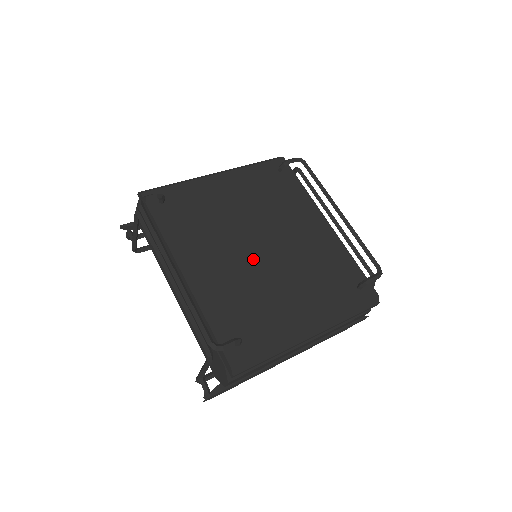
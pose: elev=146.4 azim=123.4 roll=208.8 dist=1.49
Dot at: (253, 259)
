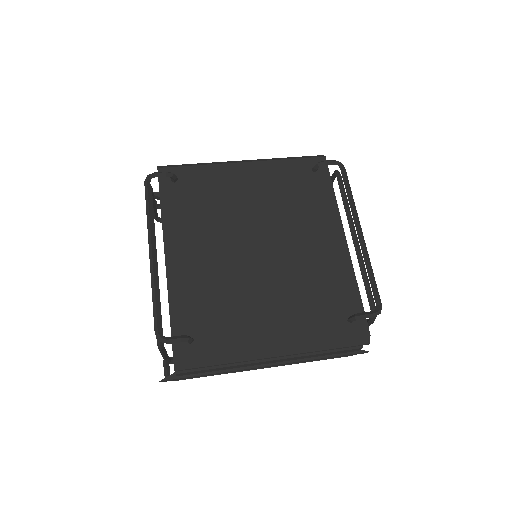
Dot at: (243, 260)
